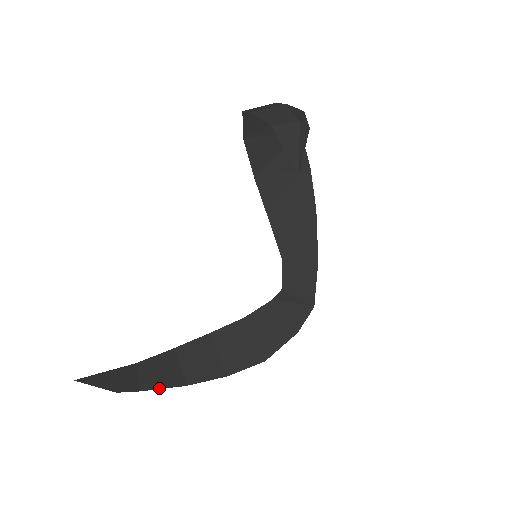
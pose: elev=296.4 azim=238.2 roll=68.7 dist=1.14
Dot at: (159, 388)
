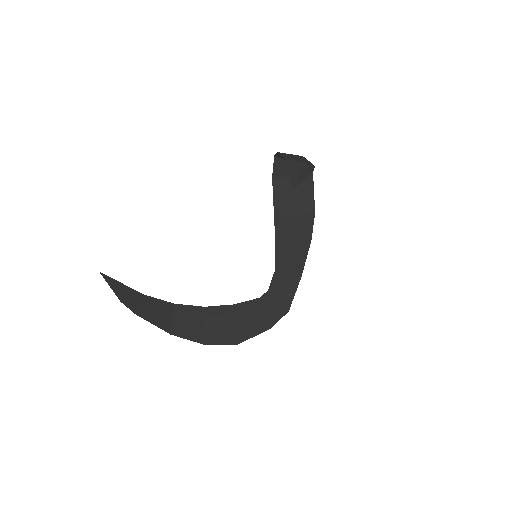
Dot at: (150, 322)
